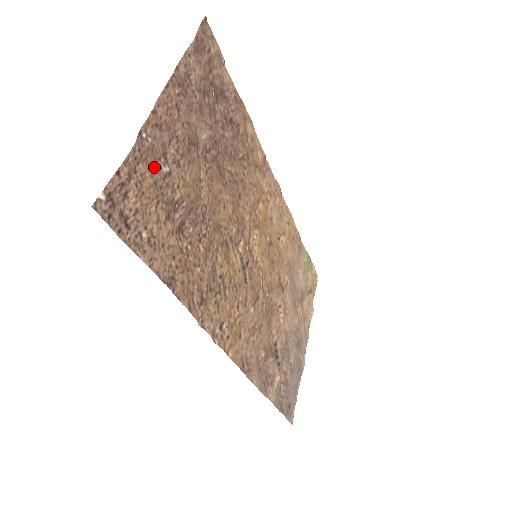
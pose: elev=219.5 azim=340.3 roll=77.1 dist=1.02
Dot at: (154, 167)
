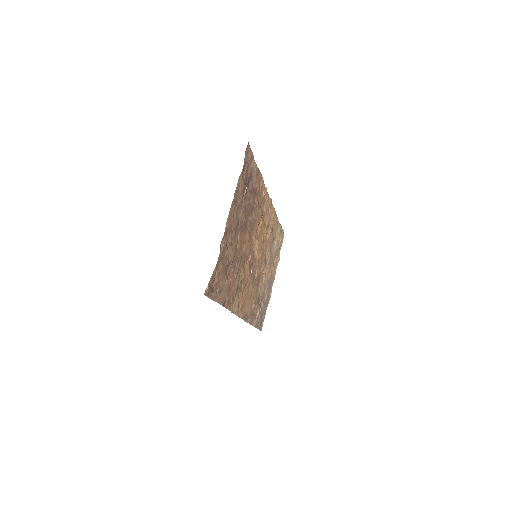
Dot at: (223, 257)
